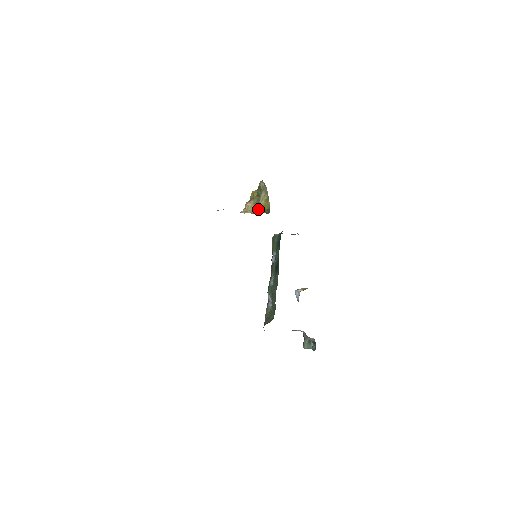
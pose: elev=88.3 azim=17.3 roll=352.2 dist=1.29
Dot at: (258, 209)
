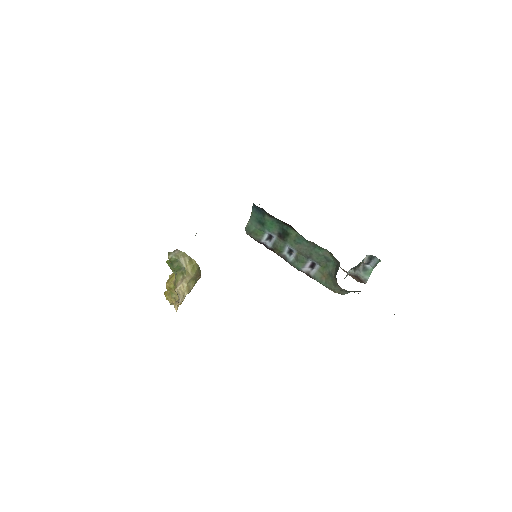
Dot at: (190, 281)
